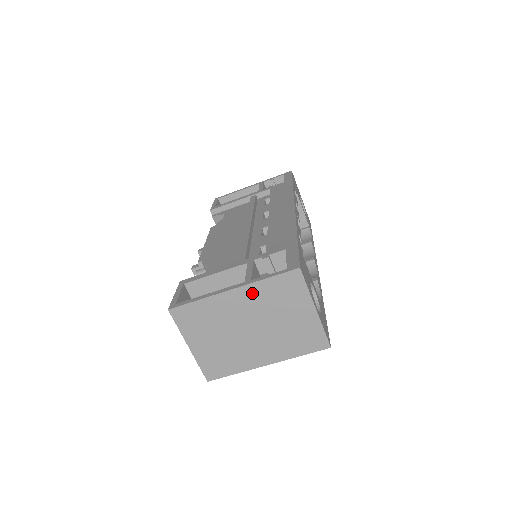
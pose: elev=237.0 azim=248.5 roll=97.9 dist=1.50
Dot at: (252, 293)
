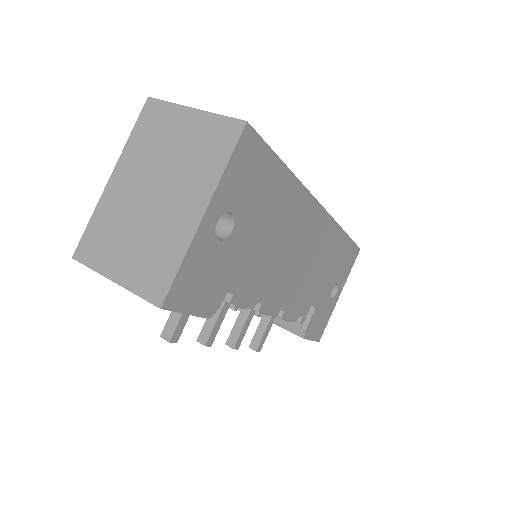
Dot at: (128, 160)
